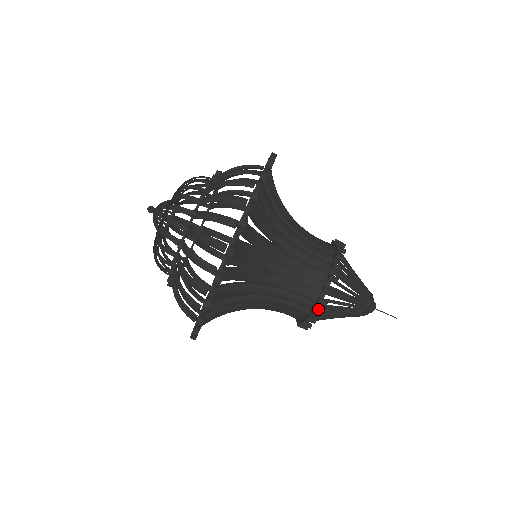
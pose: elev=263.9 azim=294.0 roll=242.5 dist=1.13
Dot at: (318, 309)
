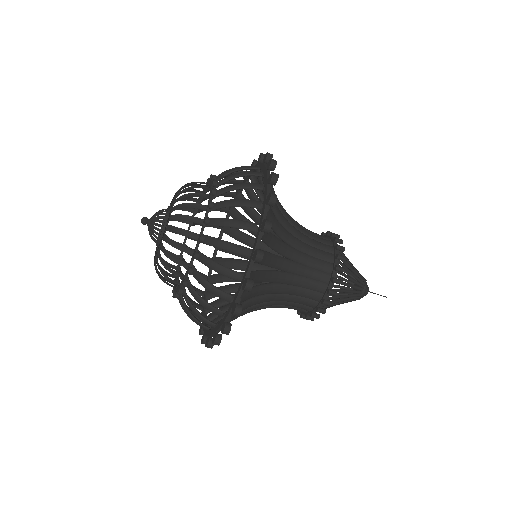
Dot at: occluded
